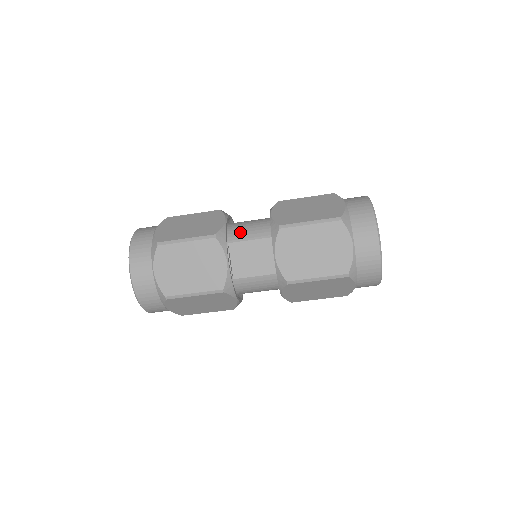
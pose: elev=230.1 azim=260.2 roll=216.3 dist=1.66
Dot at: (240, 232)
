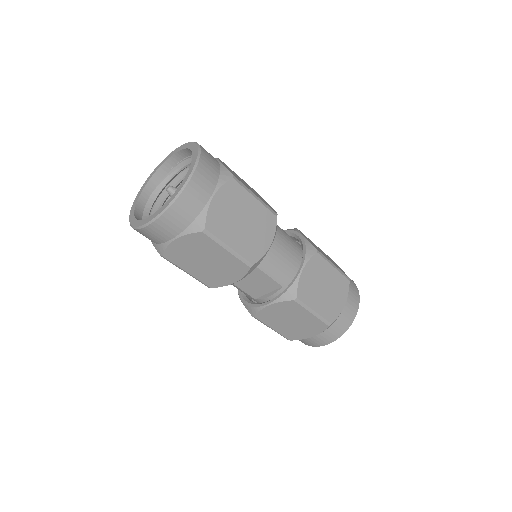
Dot at: (269, 261)
